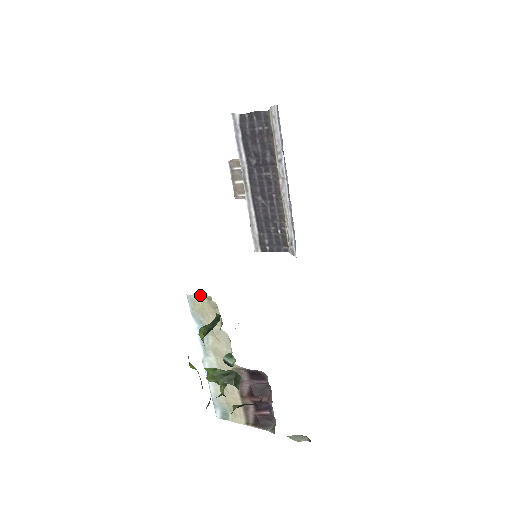
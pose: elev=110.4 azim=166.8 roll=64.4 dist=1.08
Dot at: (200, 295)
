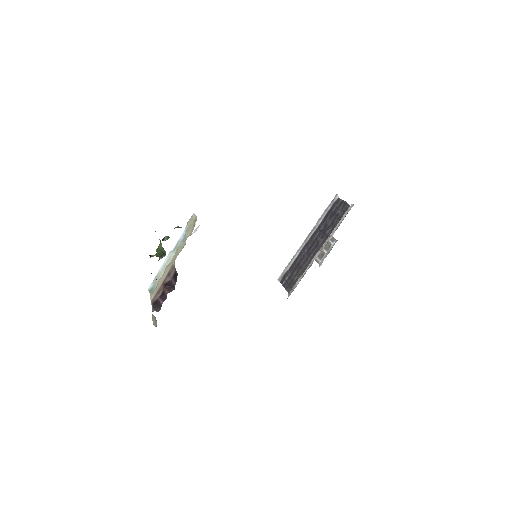
Dot at: (196, 217)
